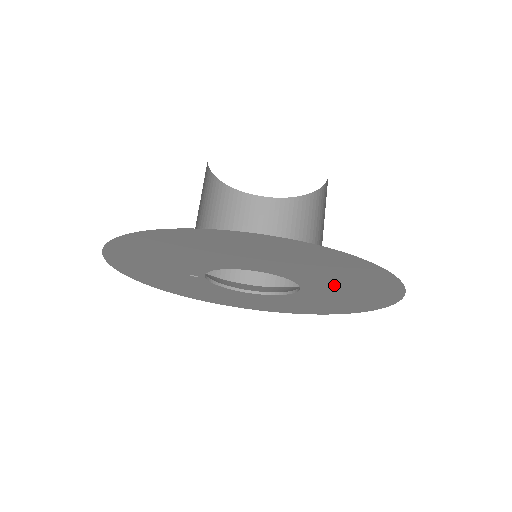
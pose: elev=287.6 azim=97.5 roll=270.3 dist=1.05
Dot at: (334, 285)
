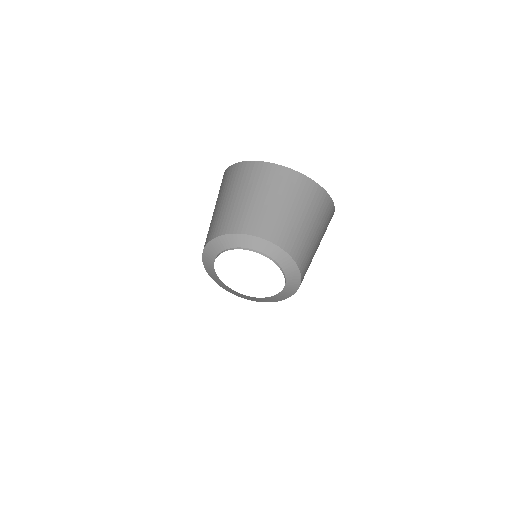
Dot at: occluded
